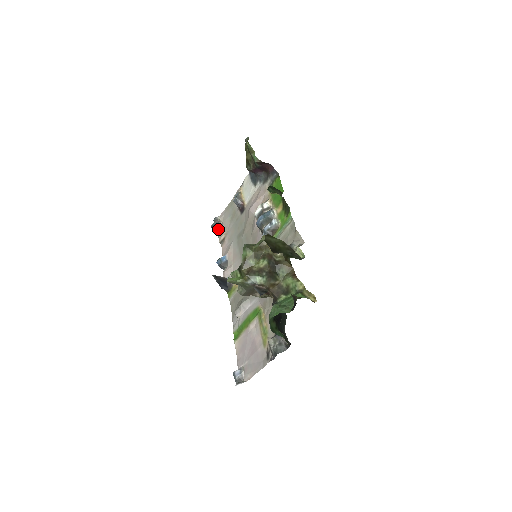
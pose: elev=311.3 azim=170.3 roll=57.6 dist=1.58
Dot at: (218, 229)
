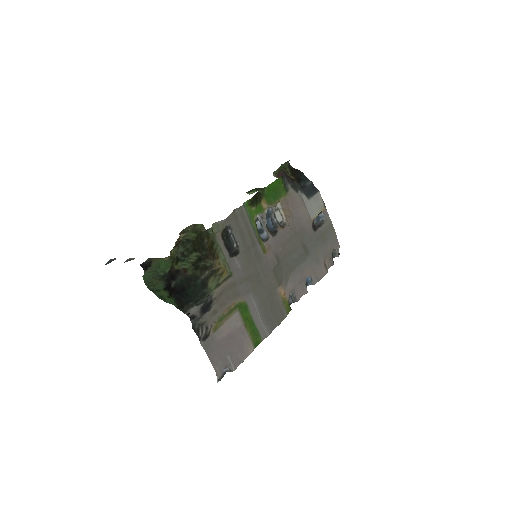
Dot at: (332, 258)
